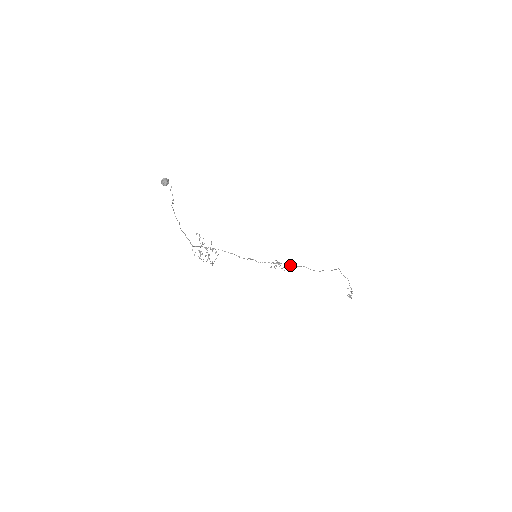
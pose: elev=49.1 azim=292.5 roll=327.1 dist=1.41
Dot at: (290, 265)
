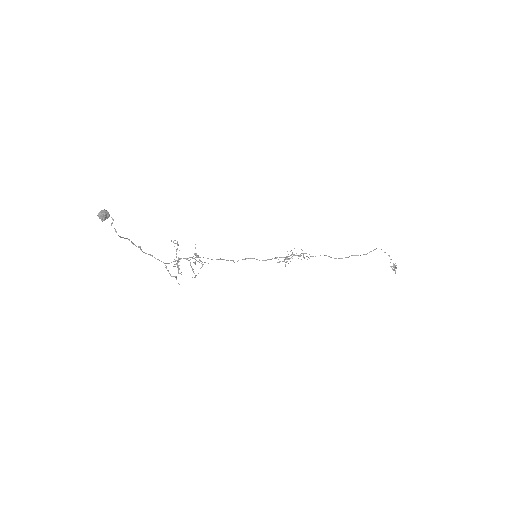
Dot at: (306, 256)
